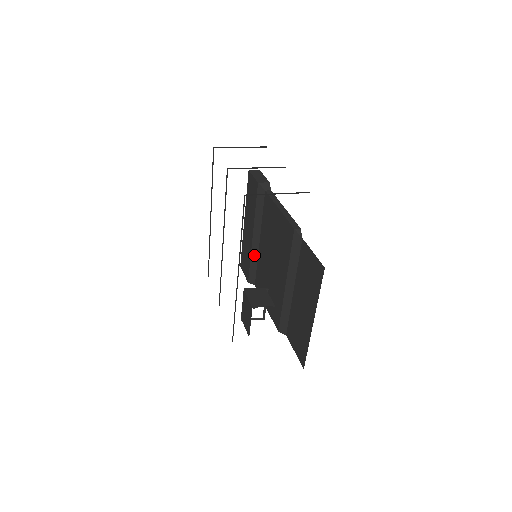
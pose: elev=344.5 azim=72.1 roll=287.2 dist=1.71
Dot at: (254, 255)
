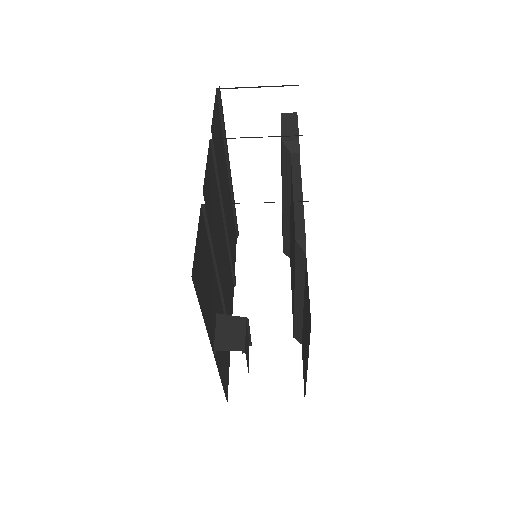
Dot at: (286, 226)
